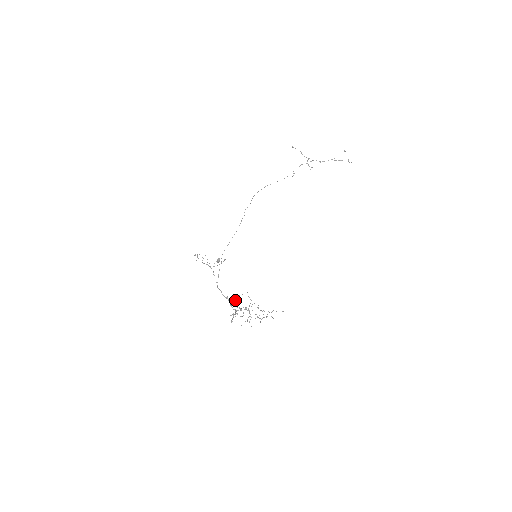
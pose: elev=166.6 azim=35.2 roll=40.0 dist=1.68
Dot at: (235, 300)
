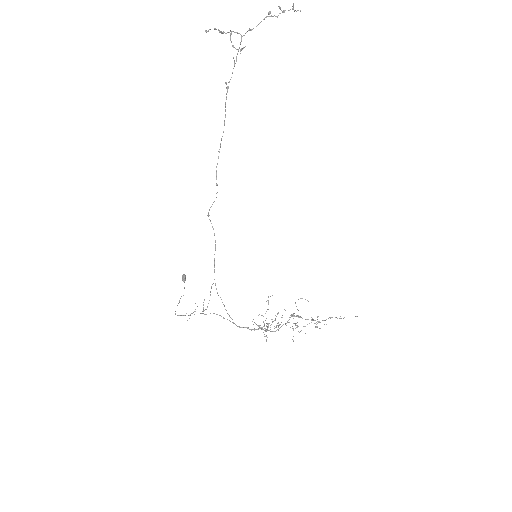
Dot at: occluded
